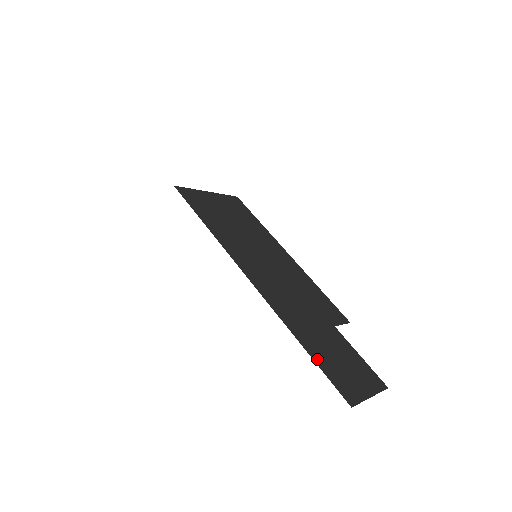
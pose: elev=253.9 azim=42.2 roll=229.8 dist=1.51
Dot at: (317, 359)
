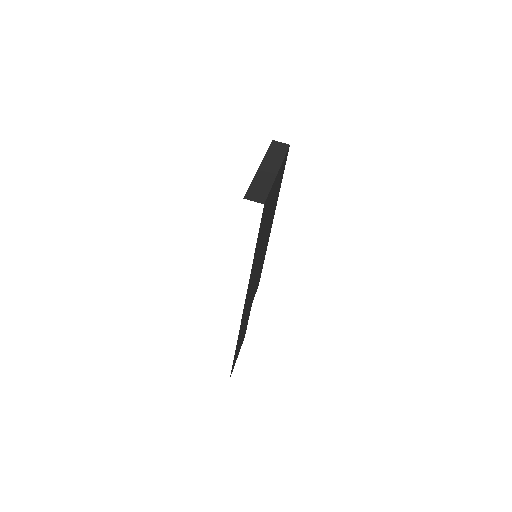
Dot at: occluded
